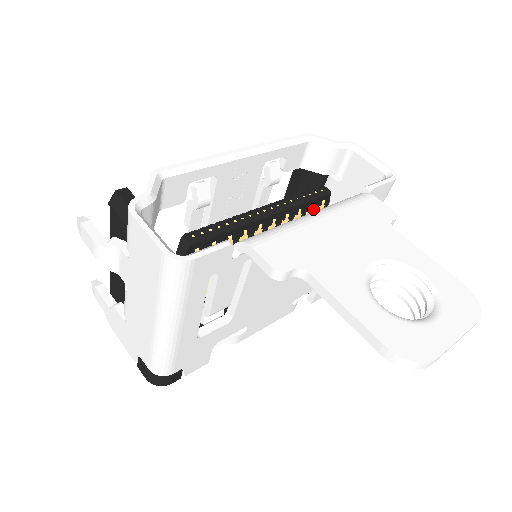
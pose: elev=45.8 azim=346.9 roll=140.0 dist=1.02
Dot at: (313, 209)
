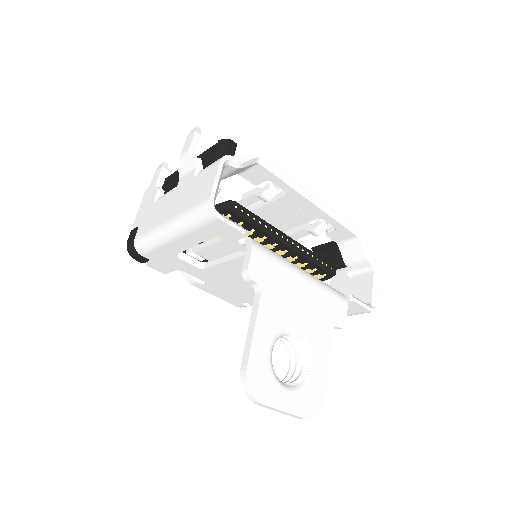
Dot at: occluded
